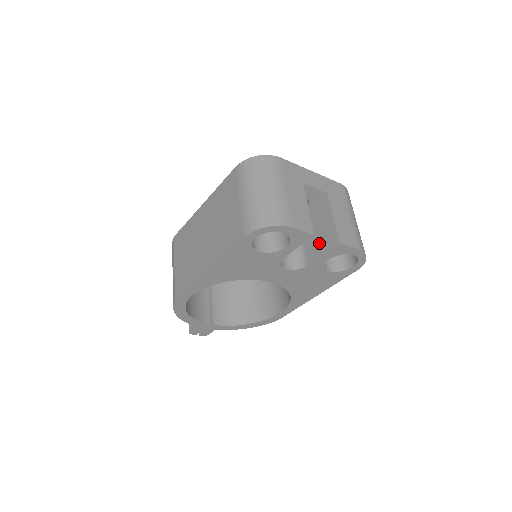
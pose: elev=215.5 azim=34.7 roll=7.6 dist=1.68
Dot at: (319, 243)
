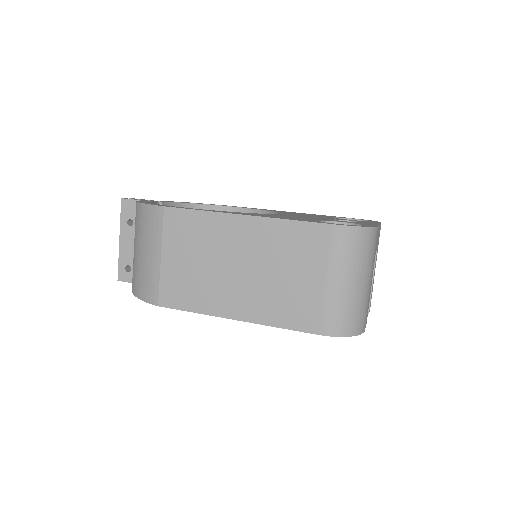
Dot at: occluded
